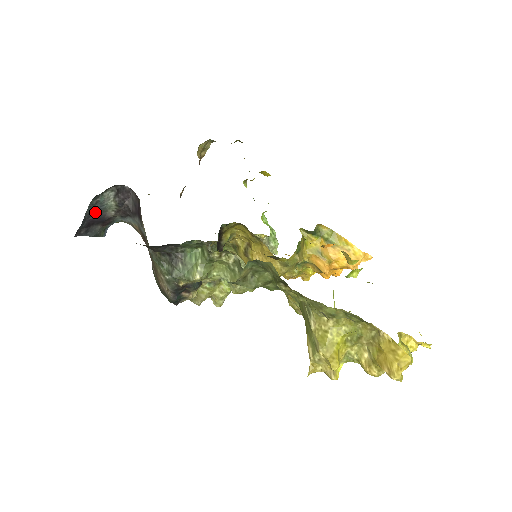
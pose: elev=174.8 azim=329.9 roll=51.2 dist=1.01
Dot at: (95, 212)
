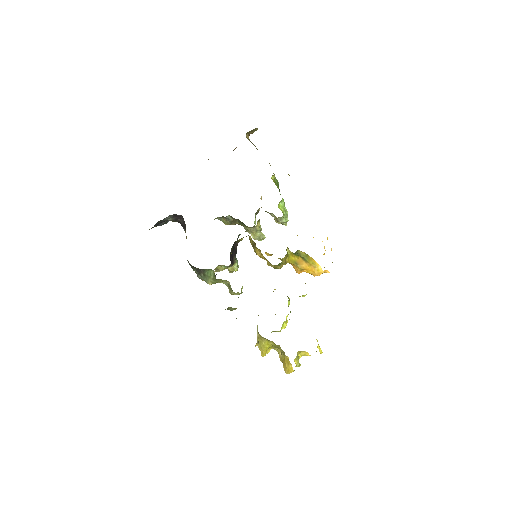
Dot at: occluded
